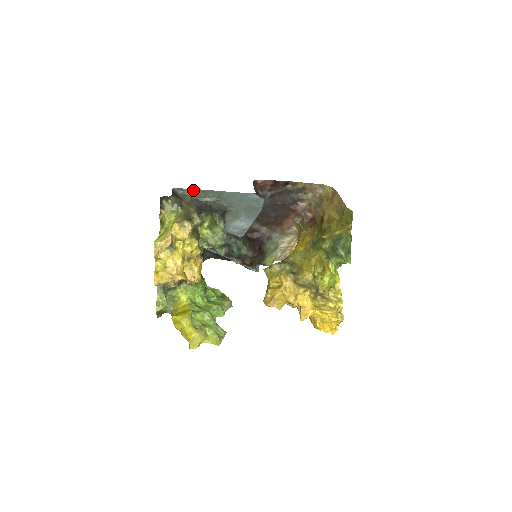
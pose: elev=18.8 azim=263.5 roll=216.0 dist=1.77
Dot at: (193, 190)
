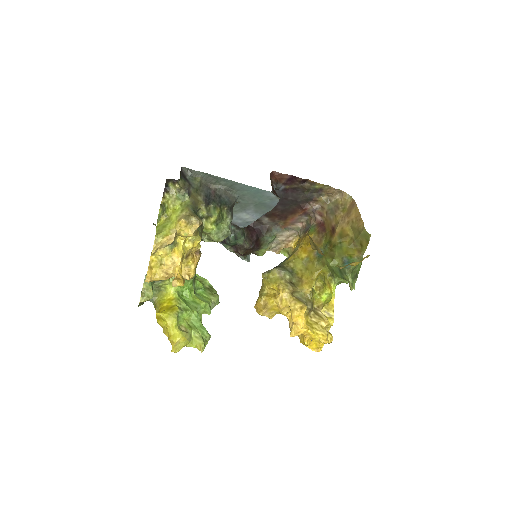
Dot at: (204, 174)
